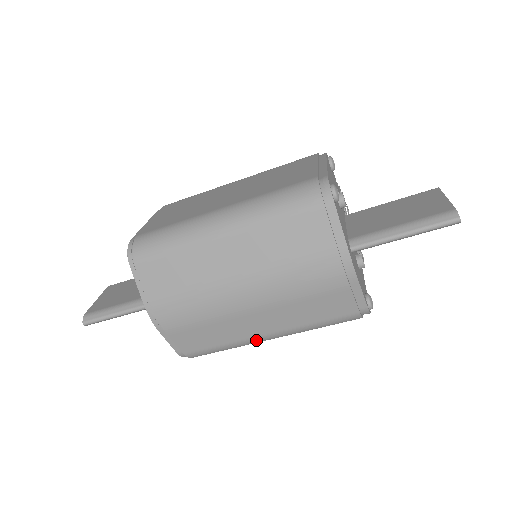
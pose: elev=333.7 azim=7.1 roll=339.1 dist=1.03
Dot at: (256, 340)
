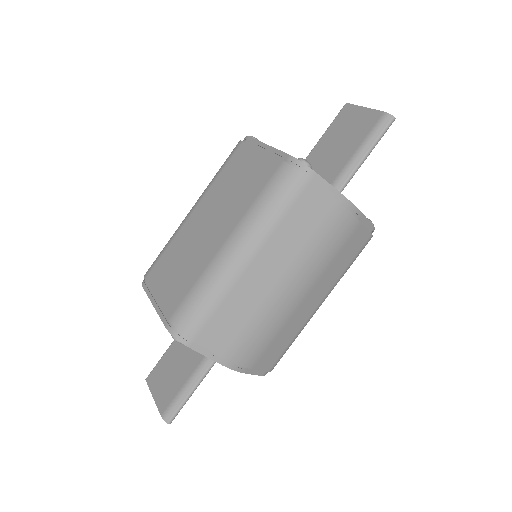
Dot at: occluded
